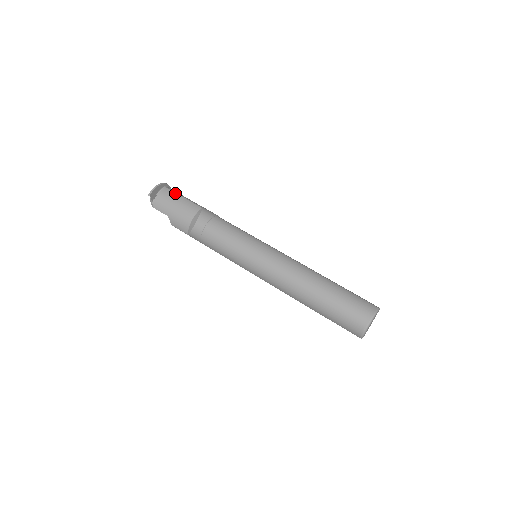
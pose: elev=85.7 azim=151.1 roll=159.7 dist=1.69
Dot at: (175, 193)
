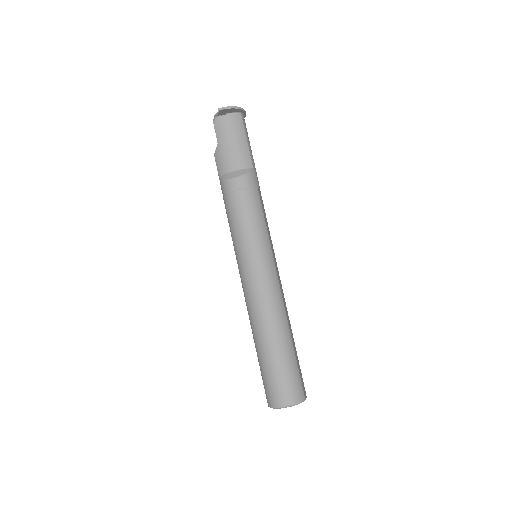
Dot at: (244, 129)
